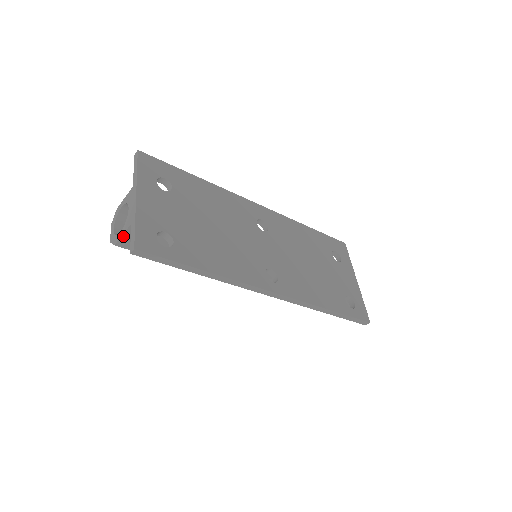
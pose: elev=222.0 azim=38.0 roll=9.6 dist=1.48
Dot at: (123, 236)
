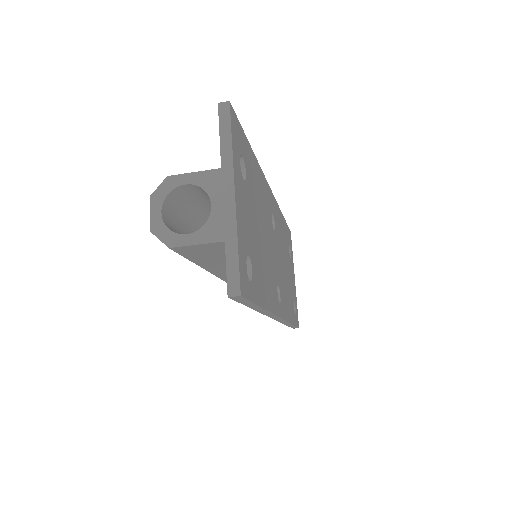
Dot at: (194, 245)
